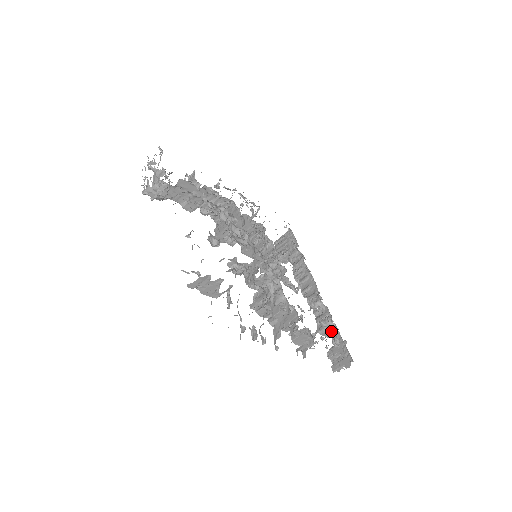
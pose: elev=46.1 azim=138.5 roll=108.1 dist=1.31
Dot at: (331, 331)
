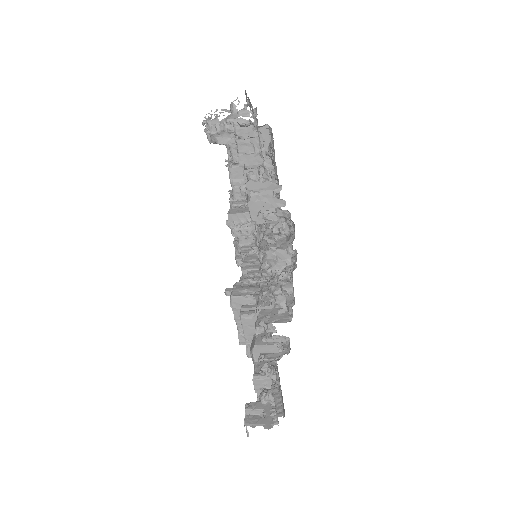
Dot at: (266, 384)
